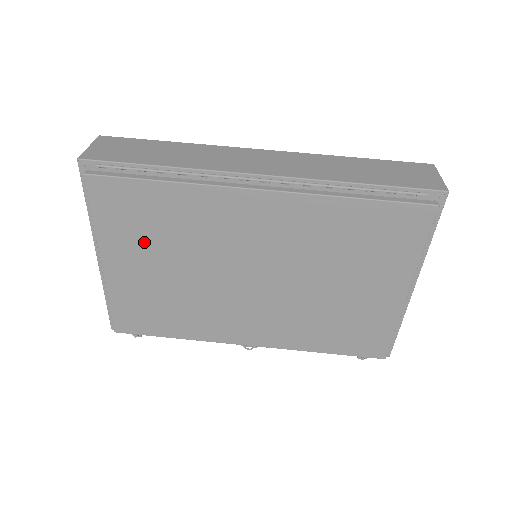
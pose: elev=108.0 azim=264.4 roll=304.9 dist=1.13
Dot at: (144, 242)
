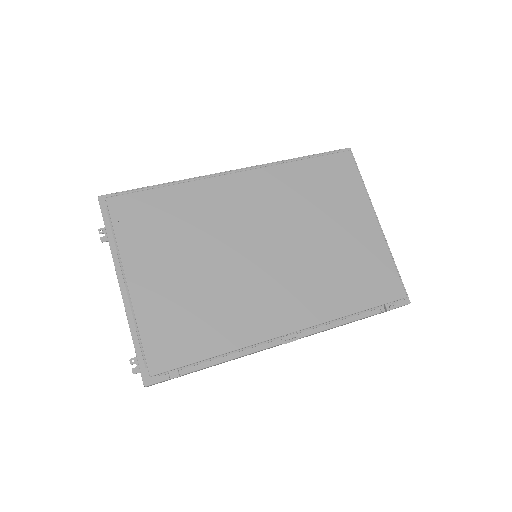
Dot at: (163, 245)
